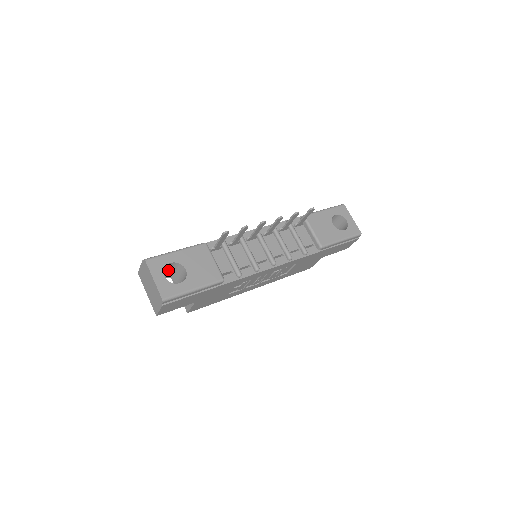
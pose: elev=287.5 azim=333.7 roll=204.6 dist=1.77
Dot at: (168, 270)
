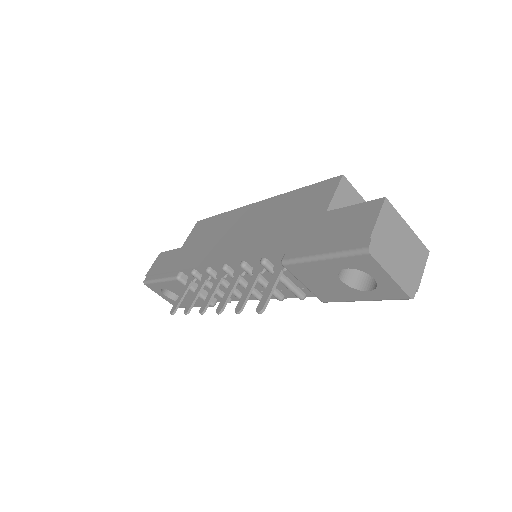
Dot at: occluded
